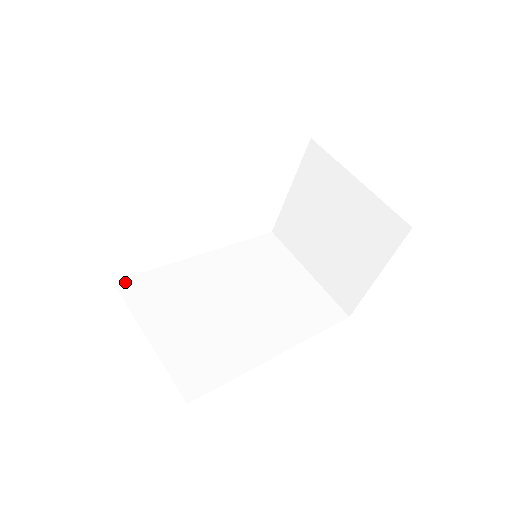
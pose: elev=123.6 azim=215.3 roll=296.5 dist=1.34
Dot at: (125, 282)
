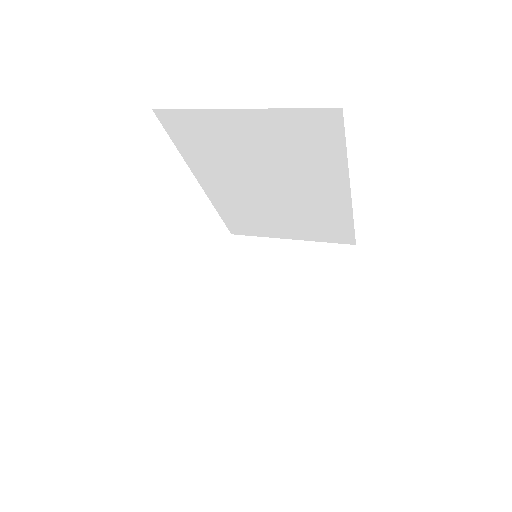
Dot at: occluded
